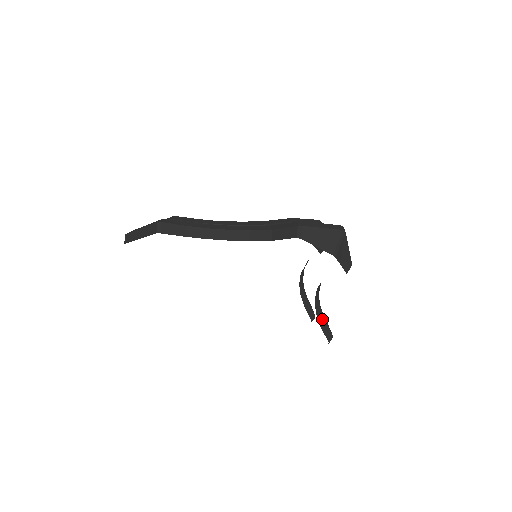
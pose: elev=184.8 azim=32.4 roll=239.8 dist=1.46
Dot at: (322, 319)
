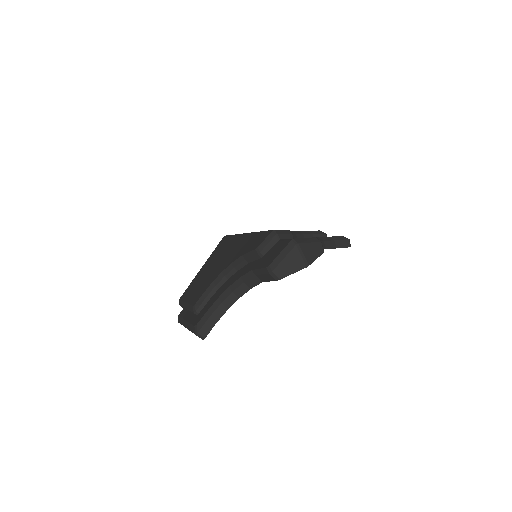
Dot at: (333, 243)
